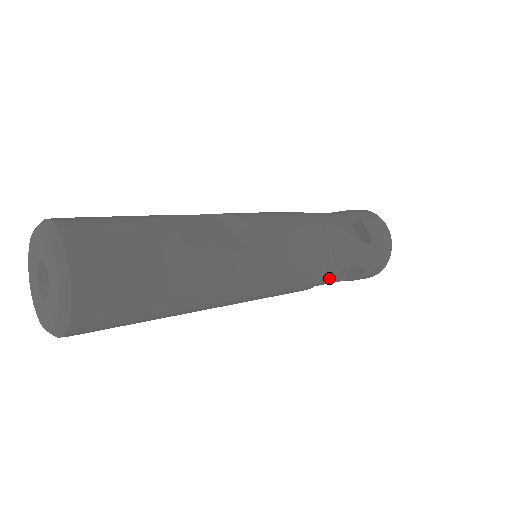
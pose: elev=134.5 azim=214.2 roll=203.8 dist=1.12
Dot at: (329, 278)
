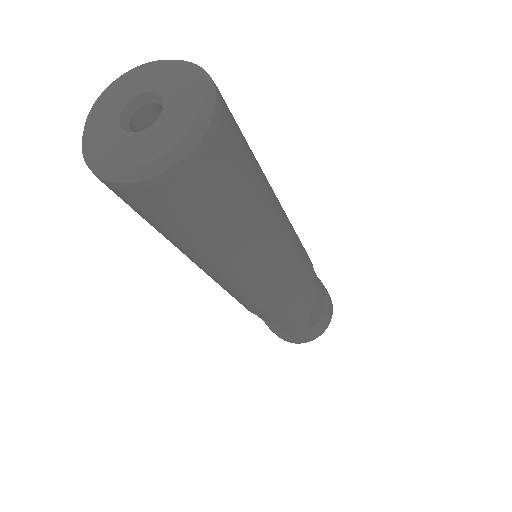
Dot at: (312, 297)
